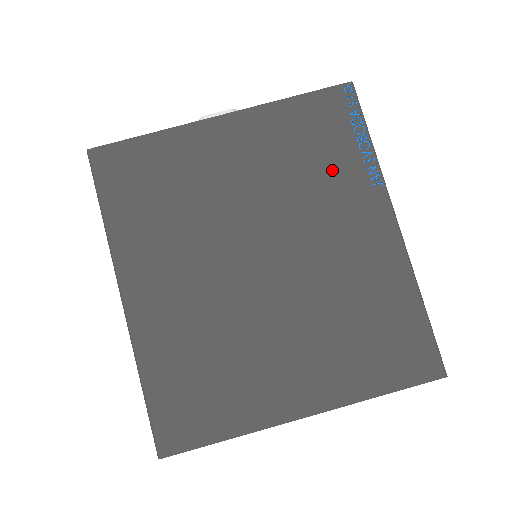
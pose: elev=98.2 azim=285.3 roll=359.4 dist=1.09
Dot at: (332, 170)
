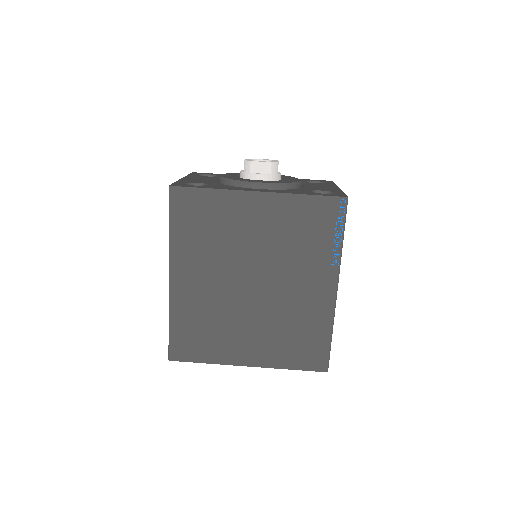
Dot at: (312, 248)
